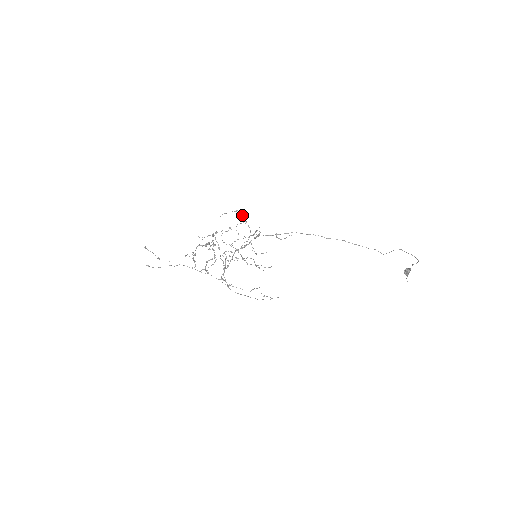
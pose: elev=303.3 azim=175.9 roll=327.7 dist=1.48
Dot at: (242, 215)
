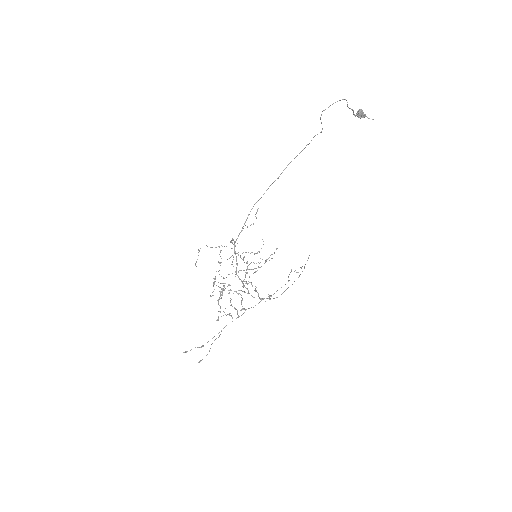
Dot at: occluded
